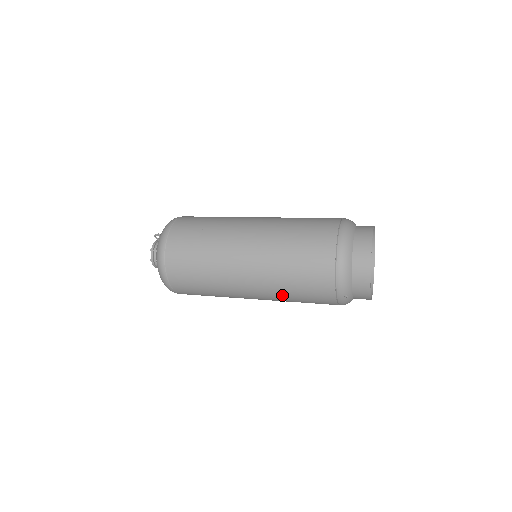
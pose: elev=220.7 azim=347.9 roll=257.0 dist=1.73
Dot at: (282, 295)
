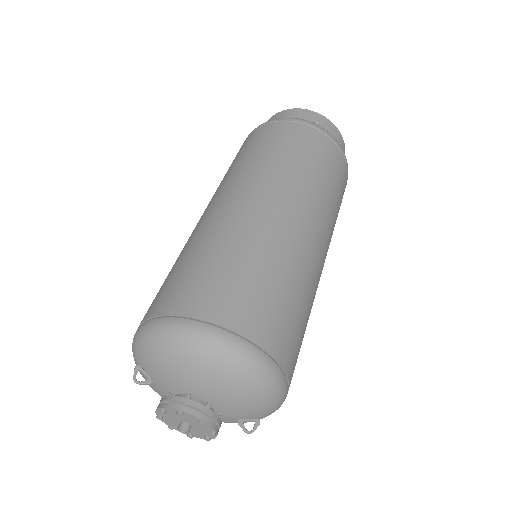
Dot at: (300, 176)
